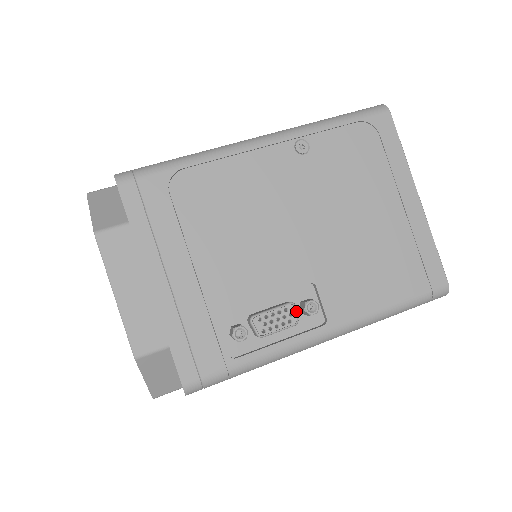
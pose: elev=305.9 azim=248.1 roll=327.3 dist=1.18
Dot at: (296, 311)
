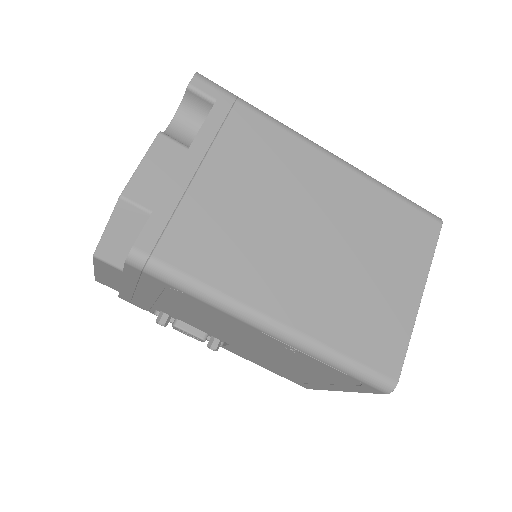
Dot at: (203, 341)
